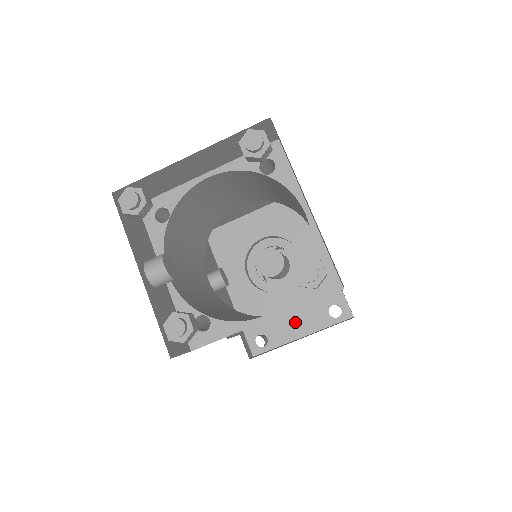
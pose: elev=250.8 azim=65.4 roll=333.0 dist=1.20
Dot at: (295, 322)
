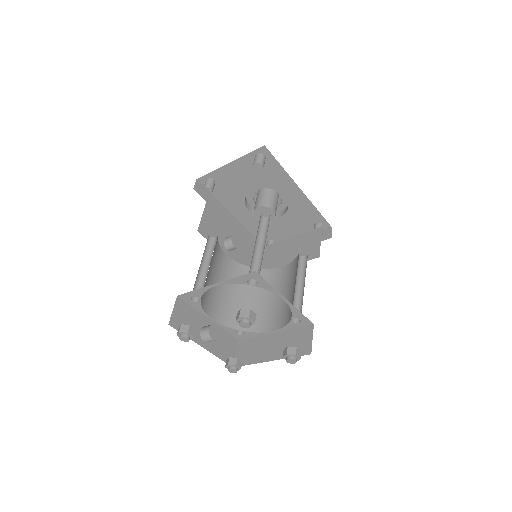
Dot at: (292, 233)
